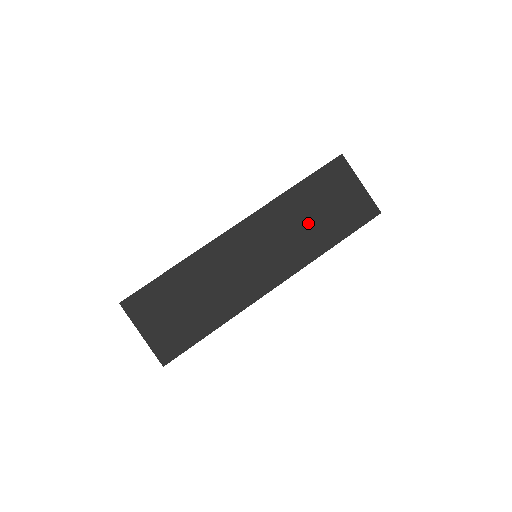
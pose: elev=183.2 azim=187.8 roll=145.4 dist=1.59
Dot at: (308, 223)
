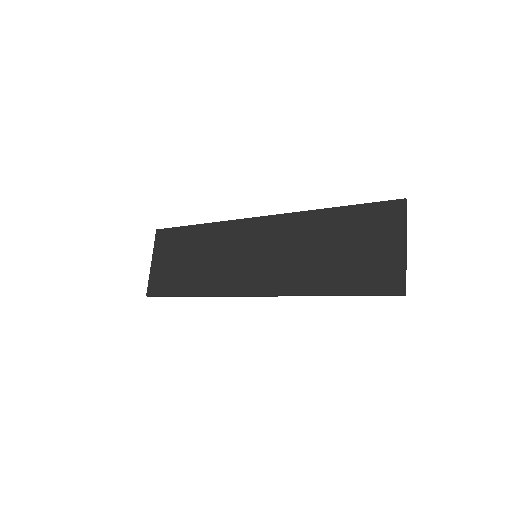
Dot at: (317, 254)
